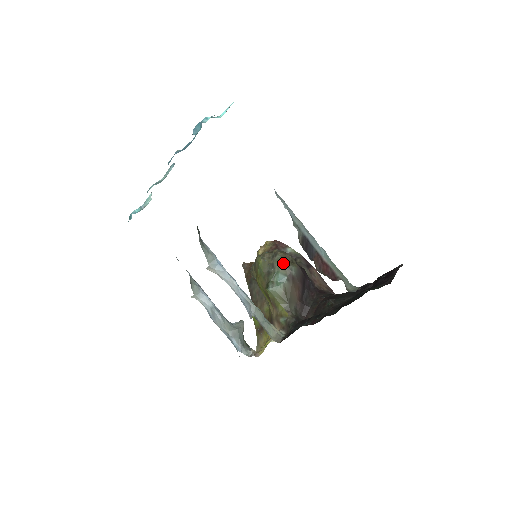
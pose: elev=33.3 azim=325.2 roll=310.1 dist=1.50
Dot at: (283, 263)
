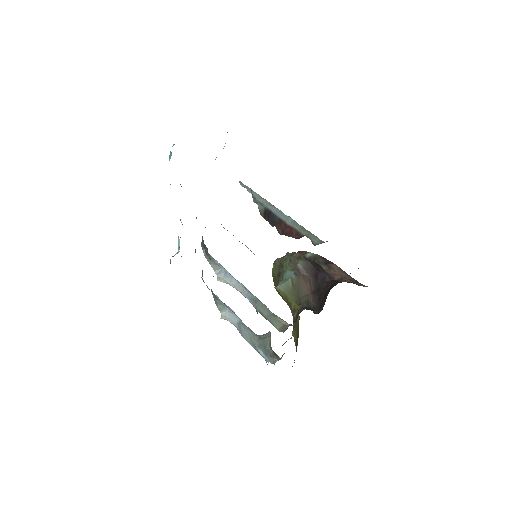
Dot at: (289, 260)
